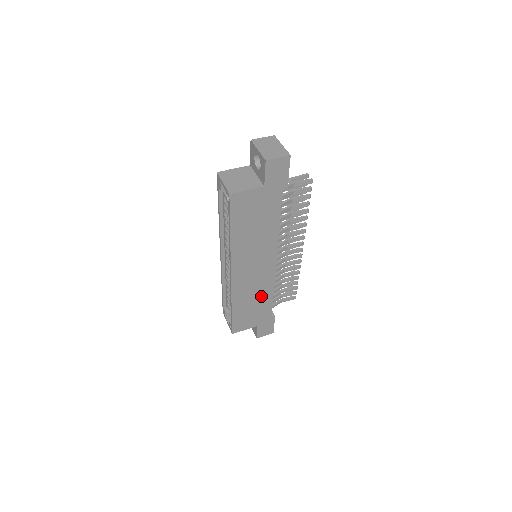
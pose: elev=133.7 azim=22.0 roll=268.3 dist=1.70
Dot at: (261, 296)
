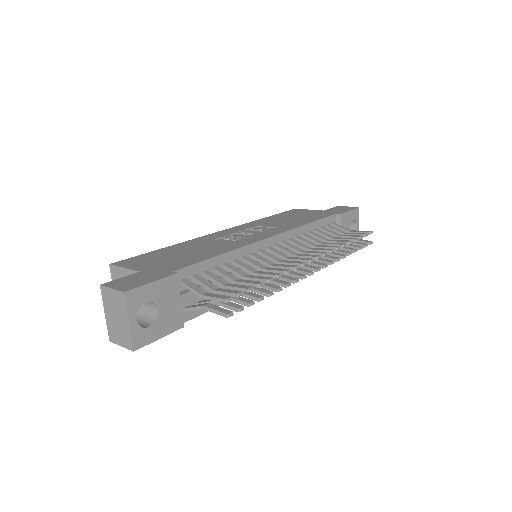
Dot at: occluded
